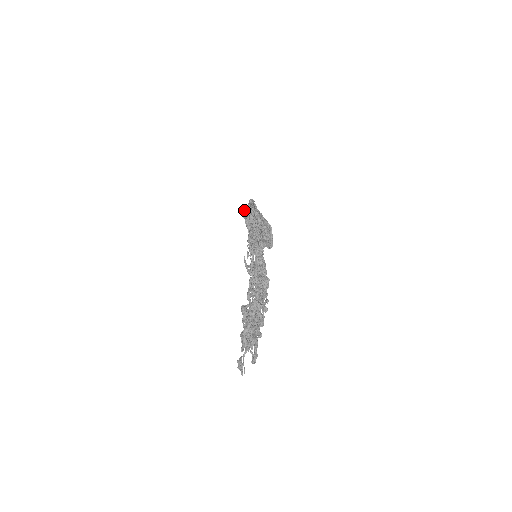
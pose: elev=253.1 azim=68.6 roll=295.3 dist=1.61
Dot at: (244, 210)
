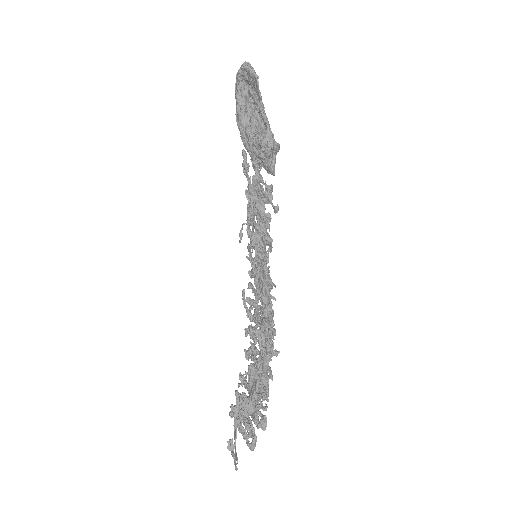
Dot at: (247, 168)
